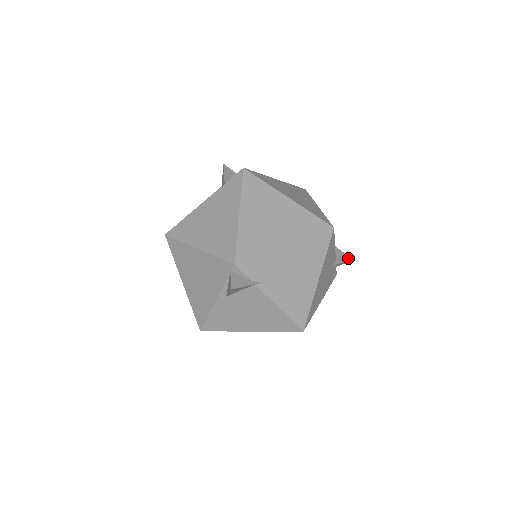
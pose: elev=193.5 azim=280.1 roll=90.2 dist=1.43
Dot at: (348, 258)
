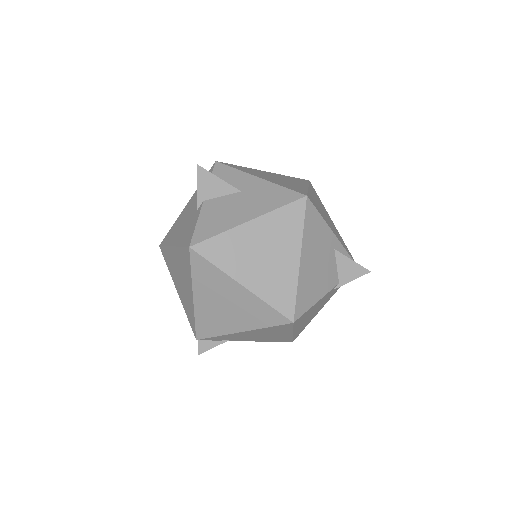
Dot at: (362, 271)
